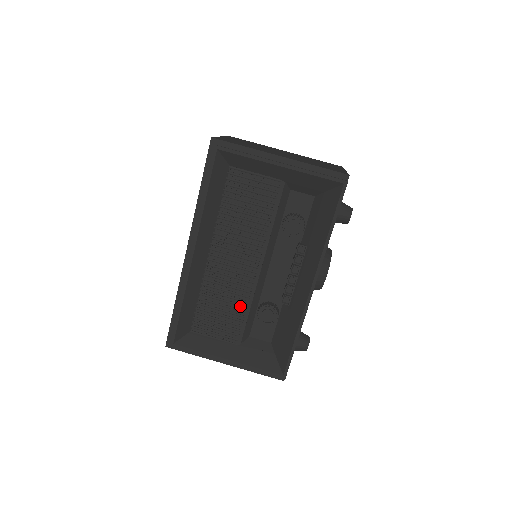
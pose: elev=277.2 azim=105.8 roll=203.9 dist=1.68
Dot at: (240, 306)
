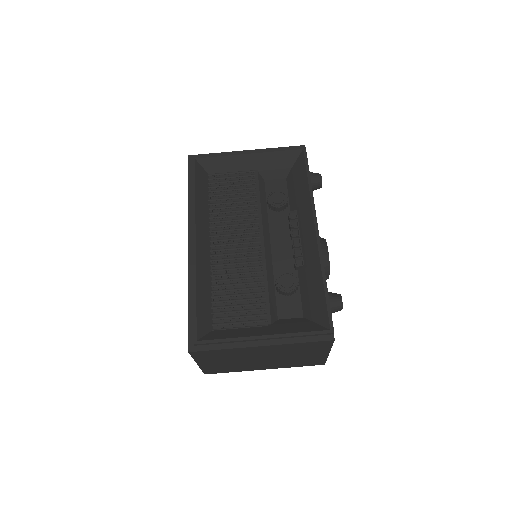
Dot at: (256, 283)
